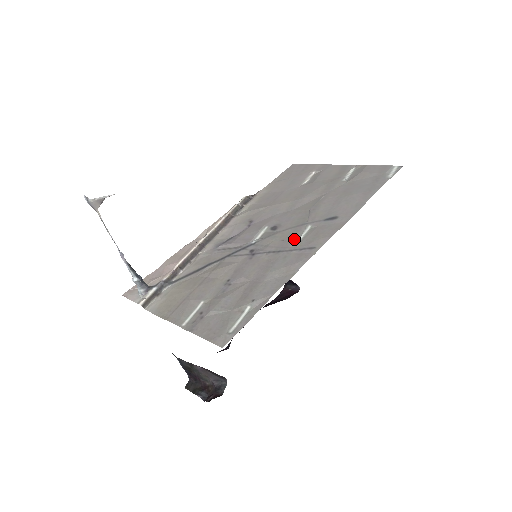
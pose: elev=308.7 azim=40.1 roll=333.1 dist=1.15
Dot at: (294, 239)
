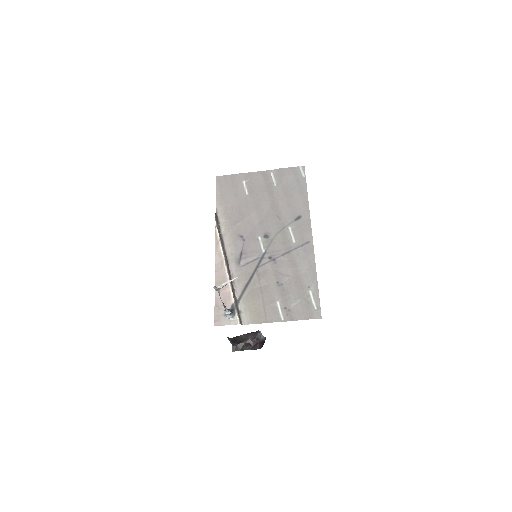
Dot at: (289, 240)
